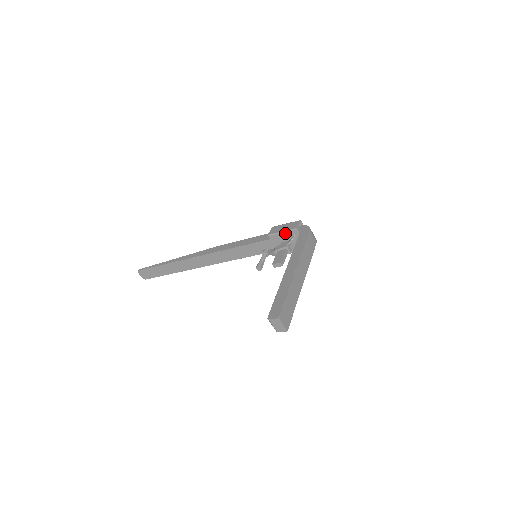
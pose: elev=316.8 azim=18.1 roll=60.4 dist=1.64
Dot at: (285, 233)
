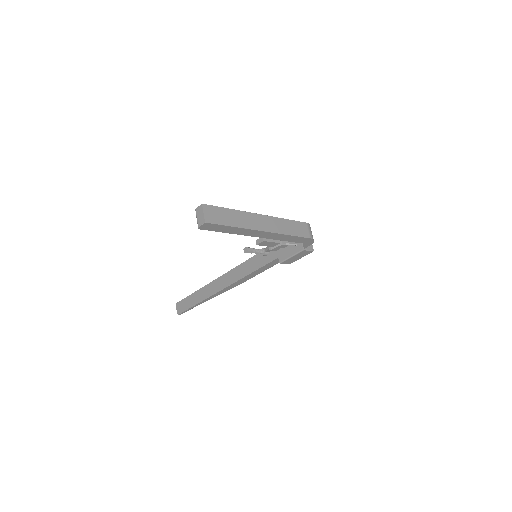
Dot at: occluded
